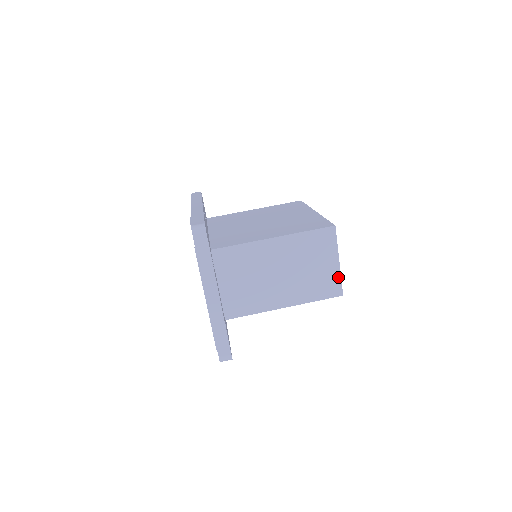
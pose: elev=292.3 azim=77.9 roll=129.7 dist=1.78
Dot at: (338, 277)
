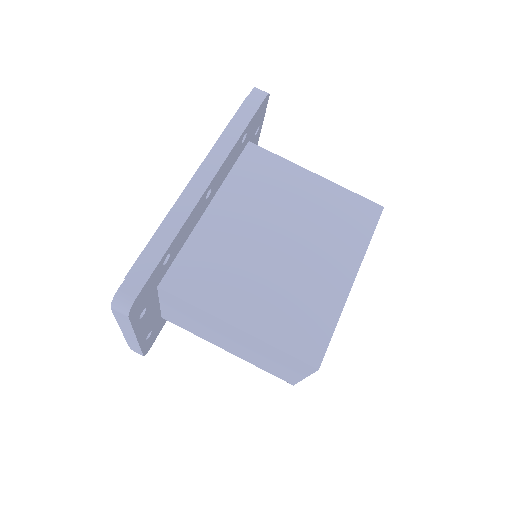
Dot at: (296, 380)
